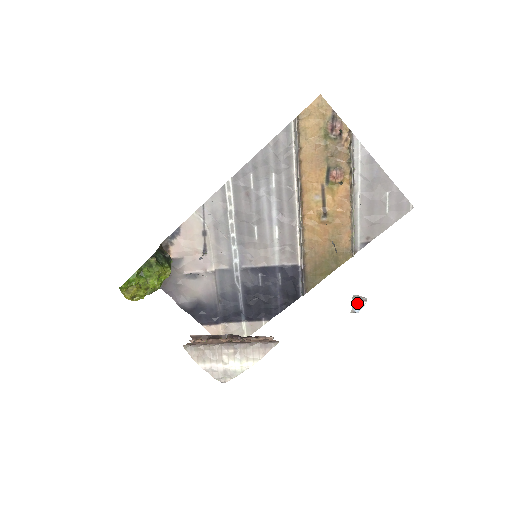
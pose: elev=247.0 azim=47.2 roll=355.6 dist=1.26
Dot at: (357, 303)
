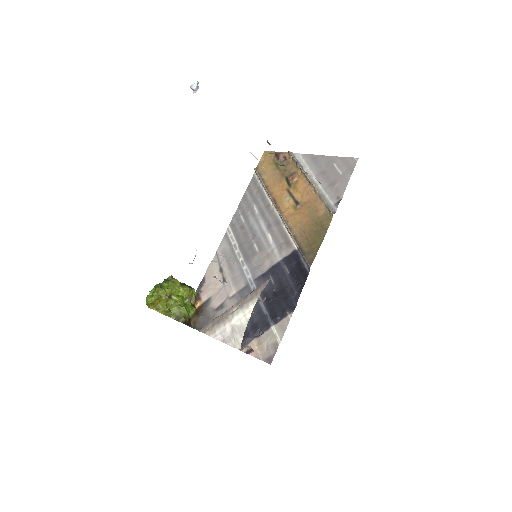
Dot at: (192, 85)
